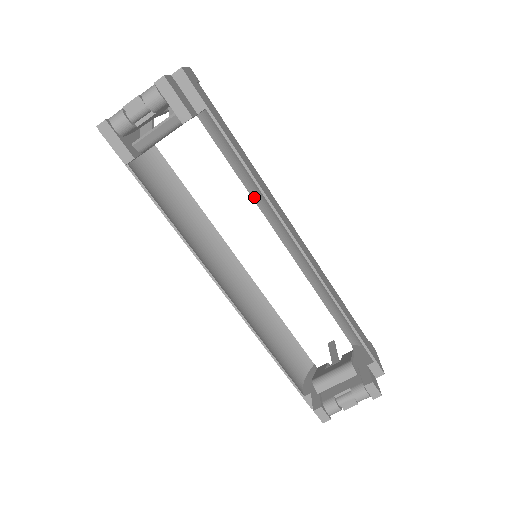
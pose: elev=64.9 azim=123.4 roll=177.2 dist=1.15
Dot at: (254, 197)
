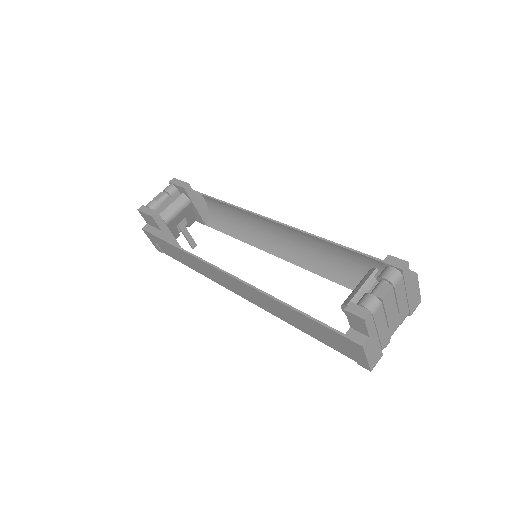
Dot at: (251, 243)
